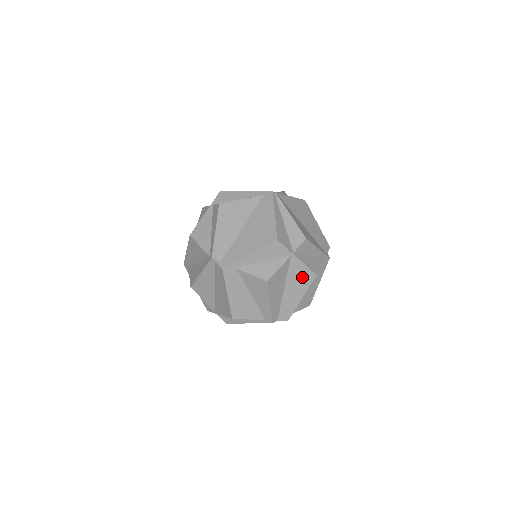
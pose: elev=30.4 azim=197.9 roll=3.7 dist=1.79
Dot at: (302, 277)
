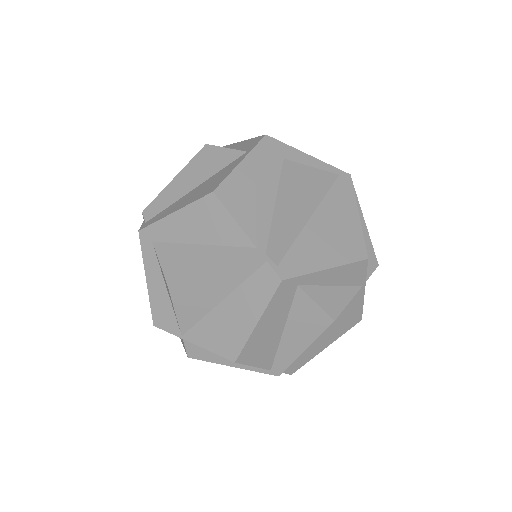
Dot at: (348, 318)
